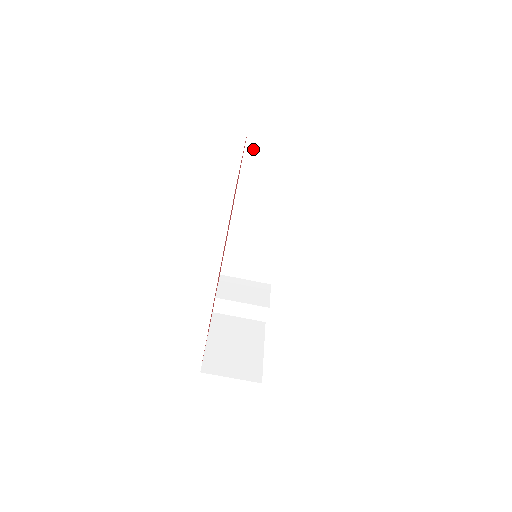
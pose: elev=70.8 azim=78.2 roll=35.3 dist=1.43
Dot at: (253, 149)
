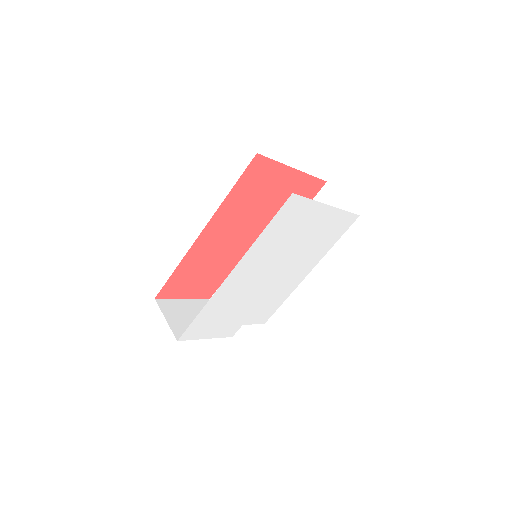
Dot at: (319, 201)
